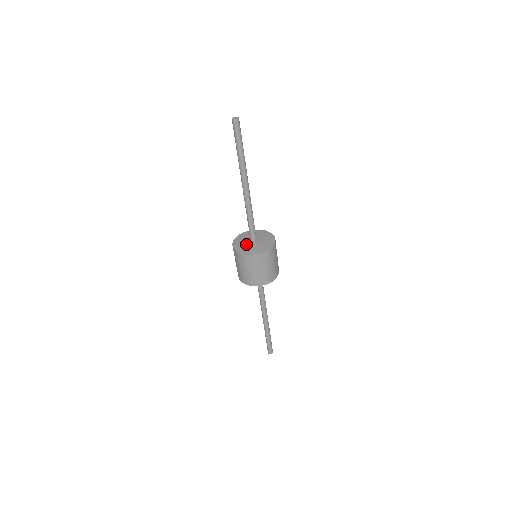
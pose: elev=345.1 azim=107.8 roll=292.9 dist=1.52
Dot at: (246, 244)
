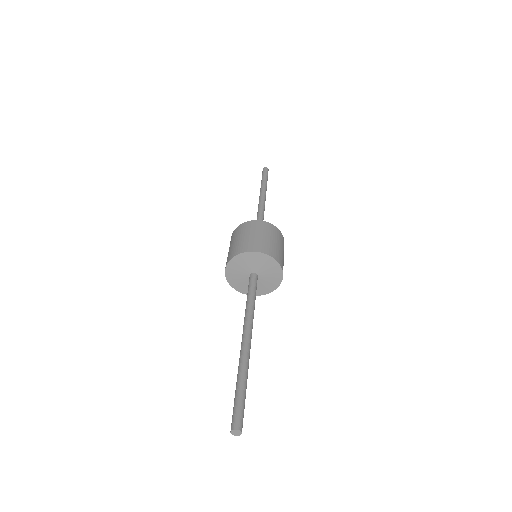
Dot at: occluded
